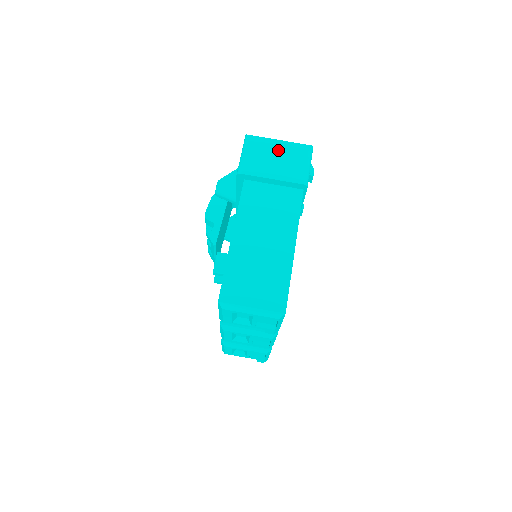
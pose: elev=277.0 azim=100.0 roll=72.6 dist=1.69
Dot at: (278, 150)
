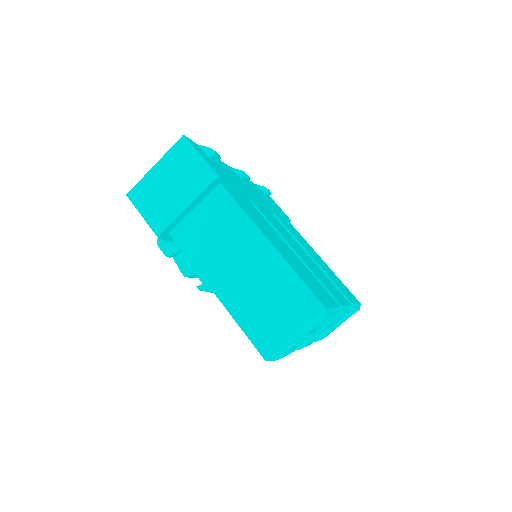
Dot at: (162, 177)
